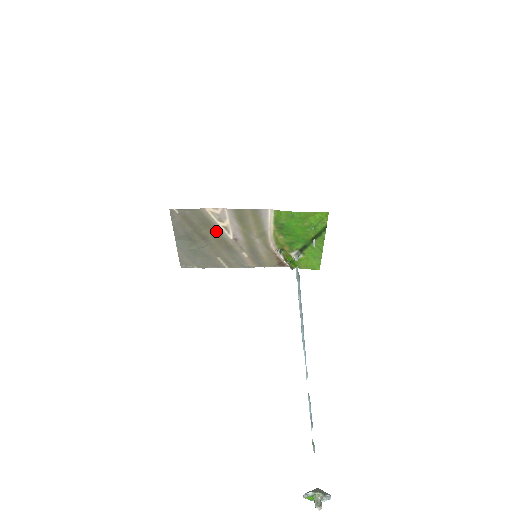
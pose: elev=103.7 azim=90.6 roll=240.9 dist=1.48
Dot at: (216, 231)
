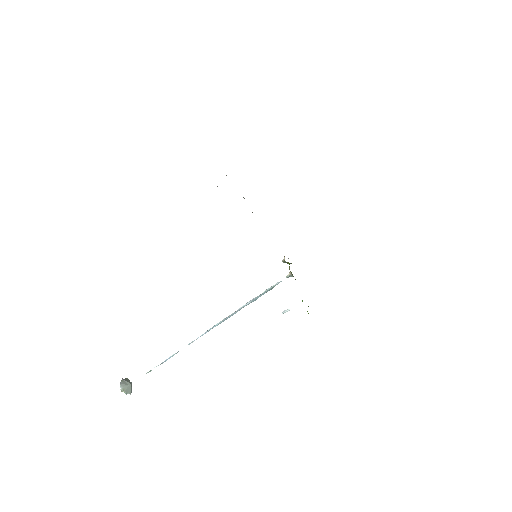
Dot at: occluded
